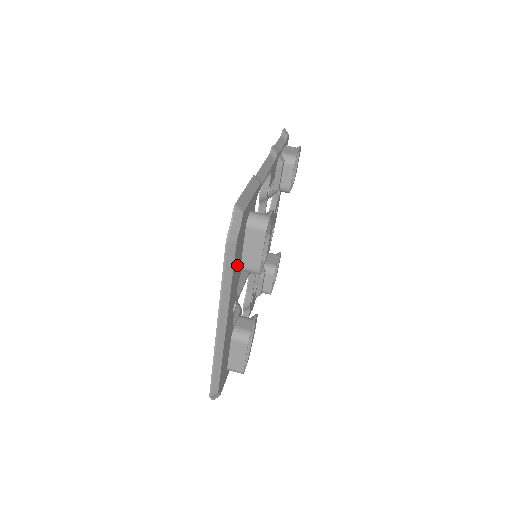
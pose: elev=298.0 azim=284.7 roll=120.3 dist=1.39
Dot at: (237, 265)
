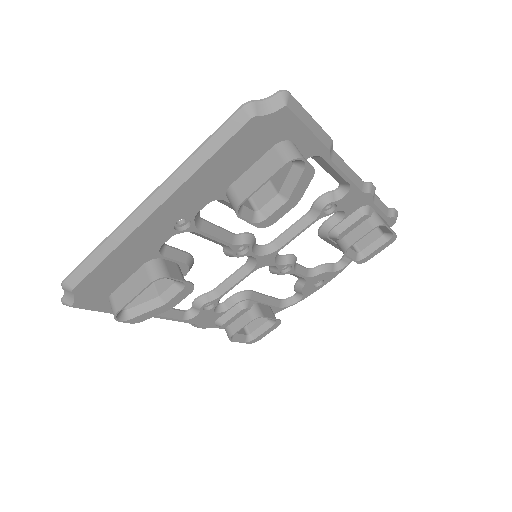
Dot at: (228, 165)
